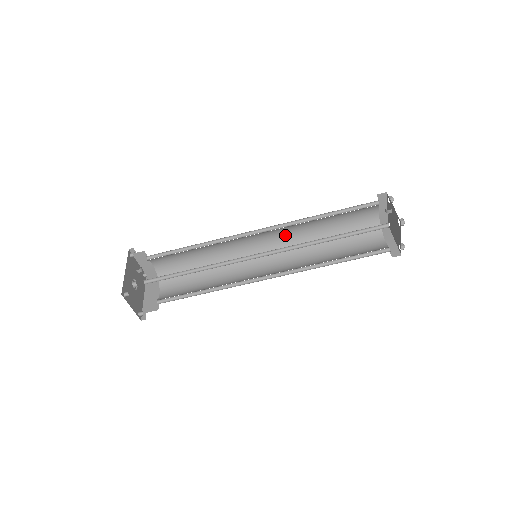
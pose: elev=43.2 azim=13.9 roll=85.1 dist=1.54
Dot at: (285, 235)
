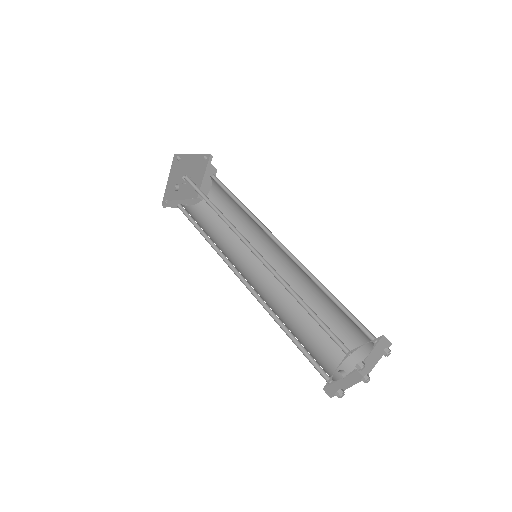
Dot at: occluded
